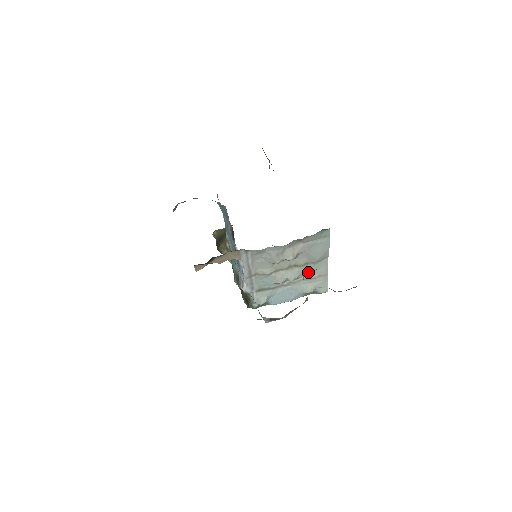
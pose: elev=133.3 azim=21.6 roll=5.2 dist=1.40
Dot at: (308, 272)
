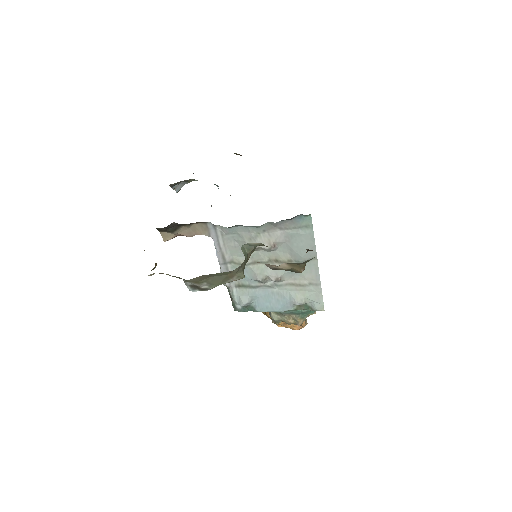
Dot at: (295, 275)
